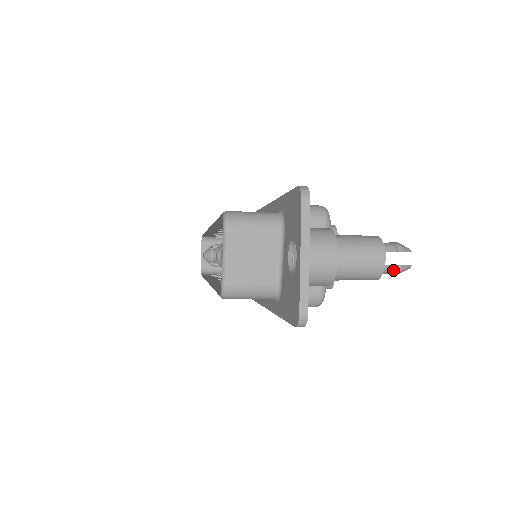
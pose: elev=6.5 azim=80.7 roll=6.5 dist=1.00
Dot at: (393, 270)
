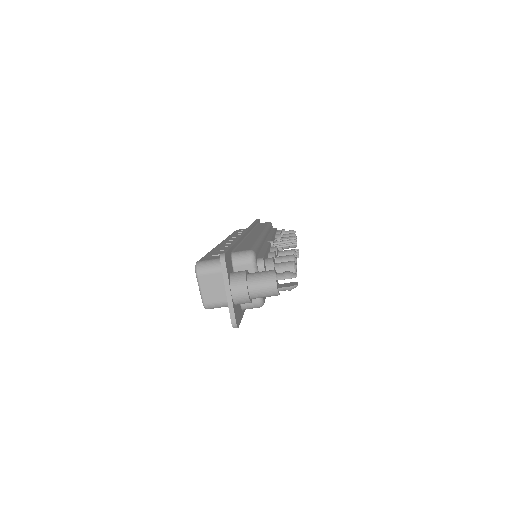
Dot at: (286, 289)
